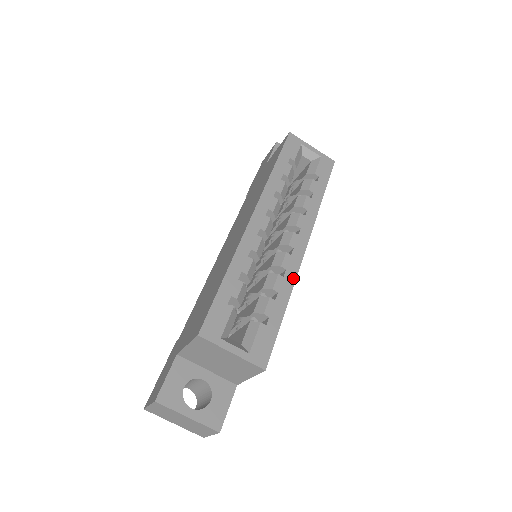
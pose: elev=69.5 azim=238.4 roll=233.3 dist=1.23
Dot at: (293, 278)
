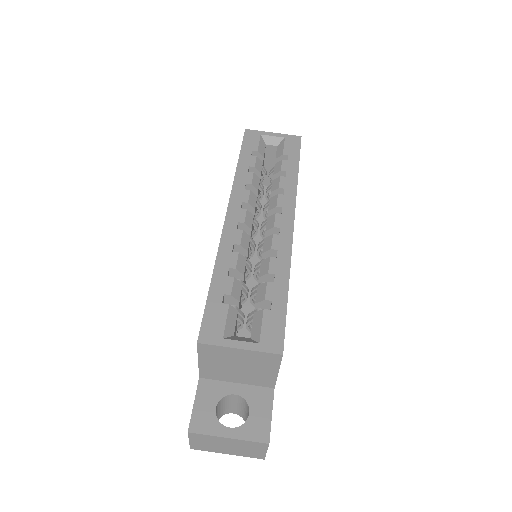
Dot at: (288, 255)
